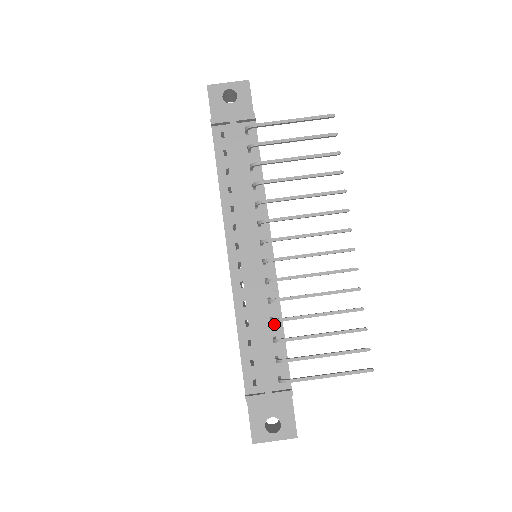
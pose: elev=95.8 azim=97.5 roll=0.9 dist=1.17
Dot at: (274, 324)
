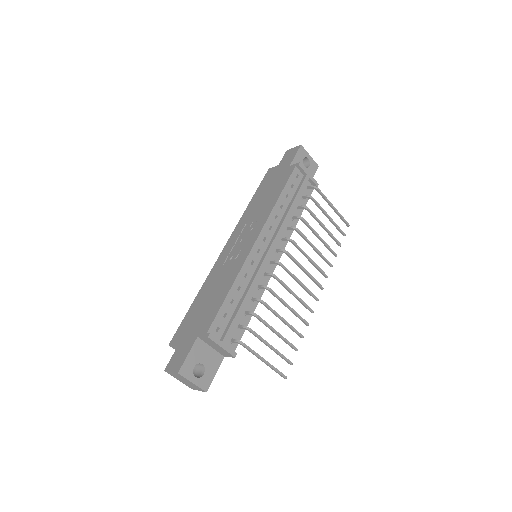
Dot at: (252, 303)
